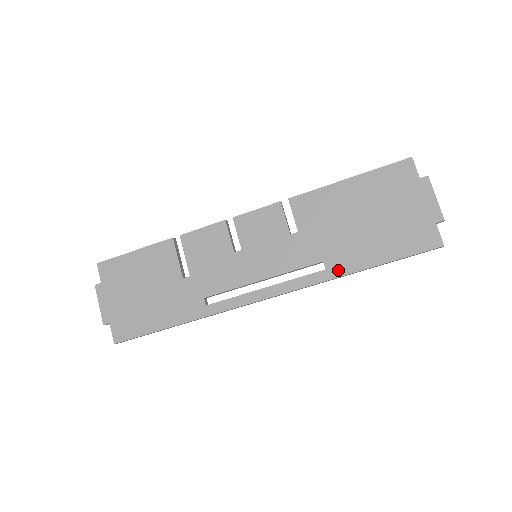
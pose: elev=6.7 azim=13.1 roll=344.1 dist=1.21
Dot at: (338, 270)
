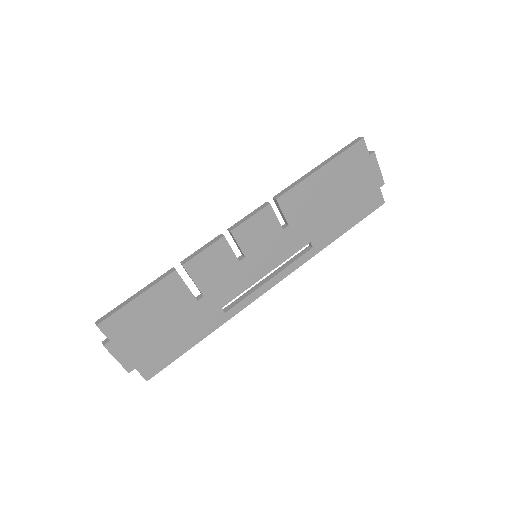
Dot at: (321, 245)
